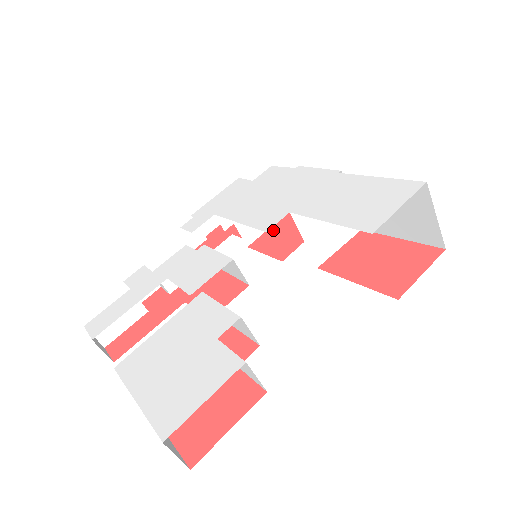
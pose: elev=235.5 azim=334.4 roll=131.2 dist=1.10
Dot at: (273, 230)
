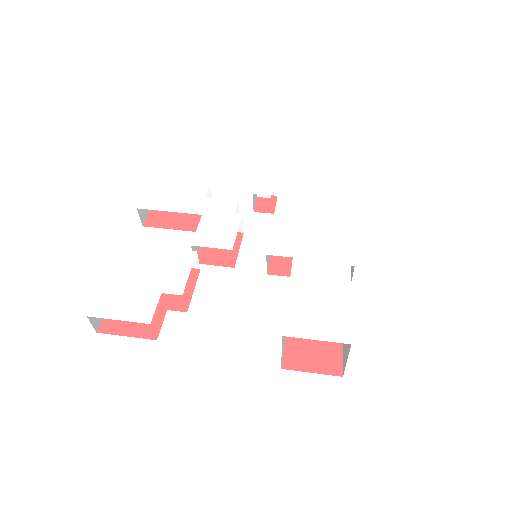
Dot at: occluded
